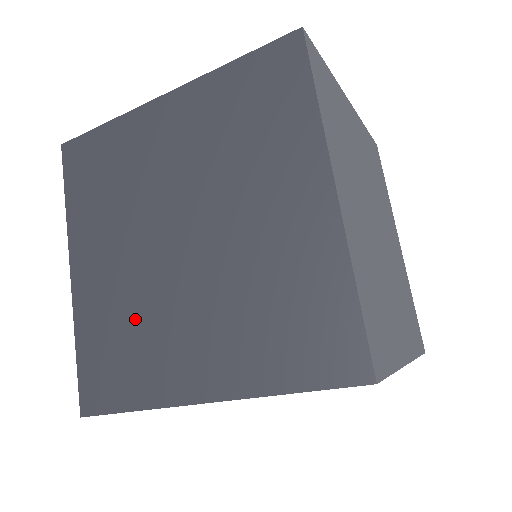
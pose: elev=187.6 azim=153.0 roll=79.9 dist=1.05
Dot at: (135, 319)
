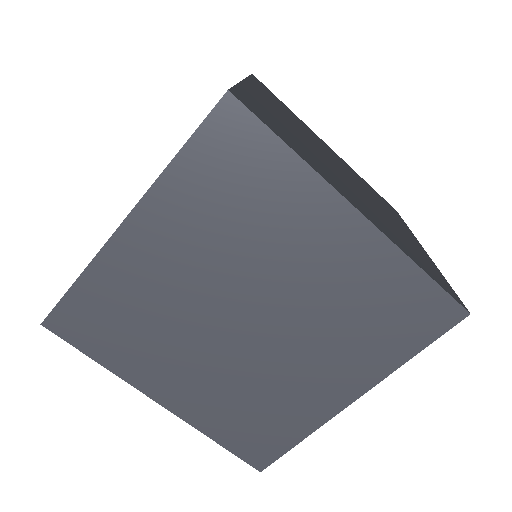
Dot at: (154, 321)
